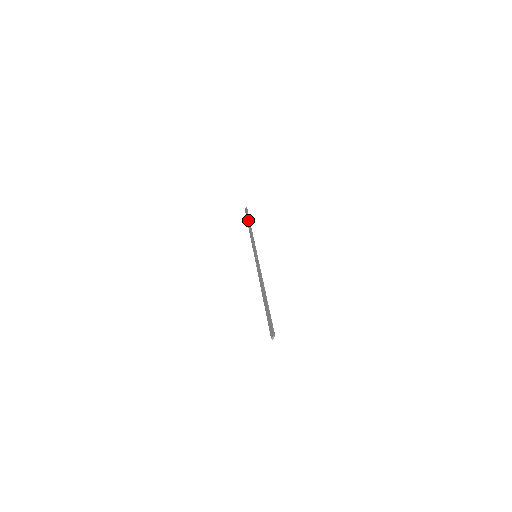
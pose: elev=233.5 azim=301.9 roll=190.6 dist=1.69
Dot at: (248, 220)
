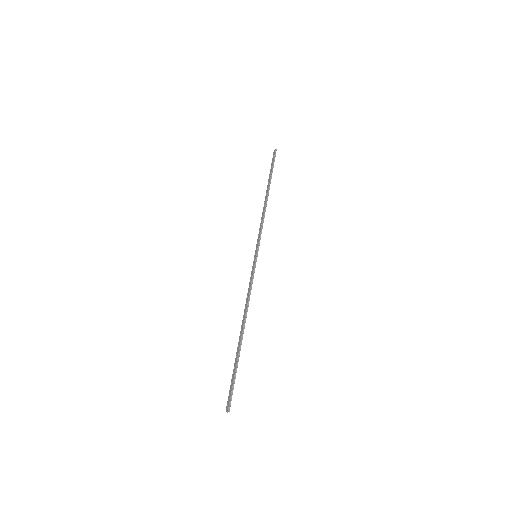
Dot at: (269, 179)
